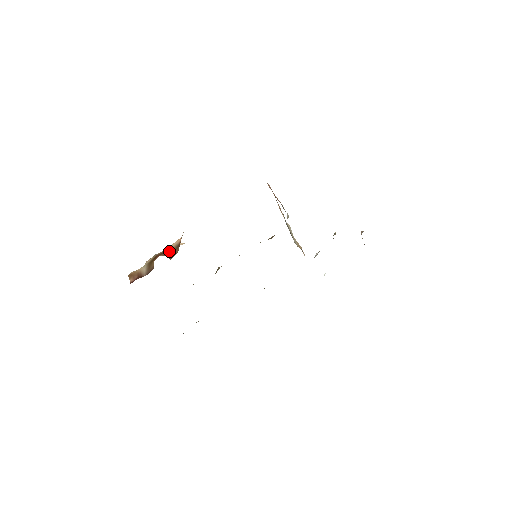
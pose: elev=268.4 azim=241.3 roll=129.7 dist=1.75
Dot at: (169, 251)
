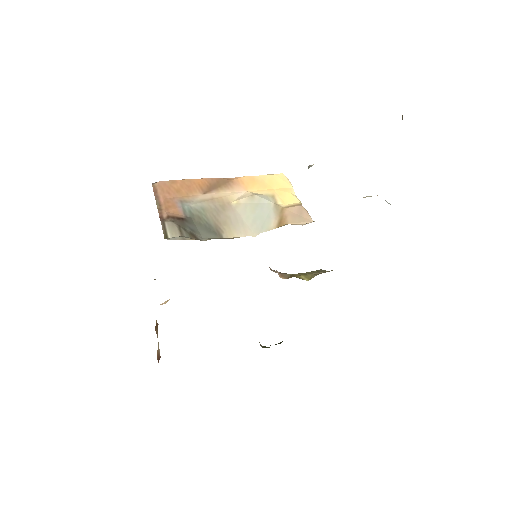
Dot at: (156, 323)
